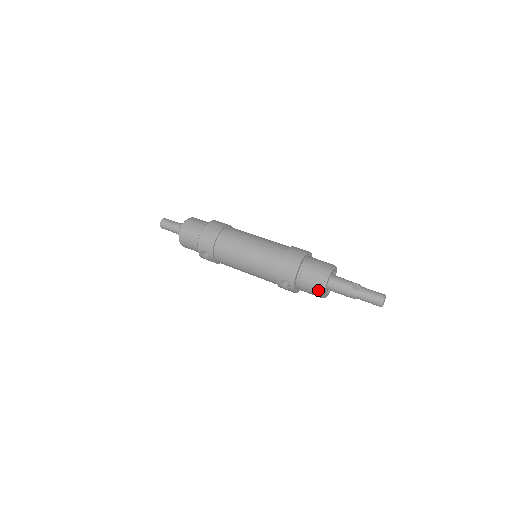
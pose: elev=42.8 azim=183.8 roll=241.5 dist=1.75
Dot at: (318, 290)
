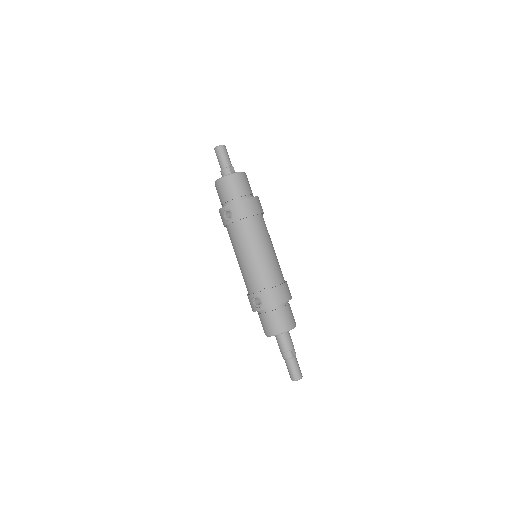
Dot at: (273, 330)
